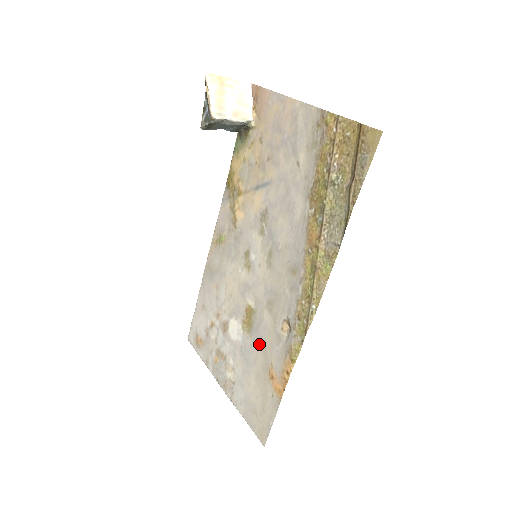
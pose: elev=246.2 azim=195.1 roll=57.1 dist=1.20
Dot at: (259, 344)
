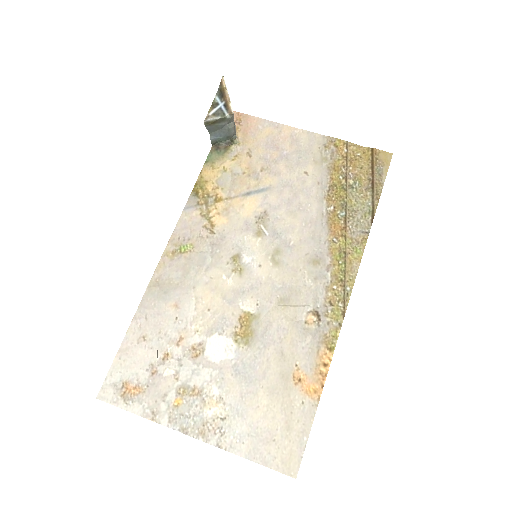
Dot at: (270, 350)
